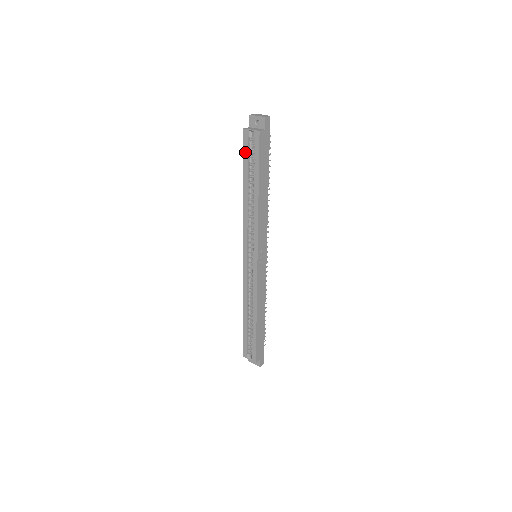
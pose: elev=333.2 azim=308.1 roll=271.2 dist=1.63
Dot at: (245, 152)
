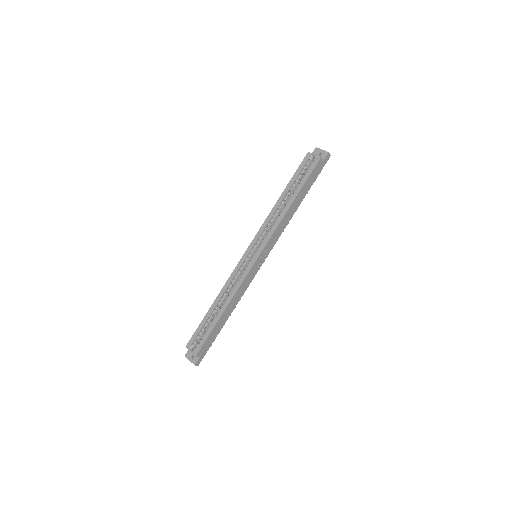
Dot at: (299, 168)
